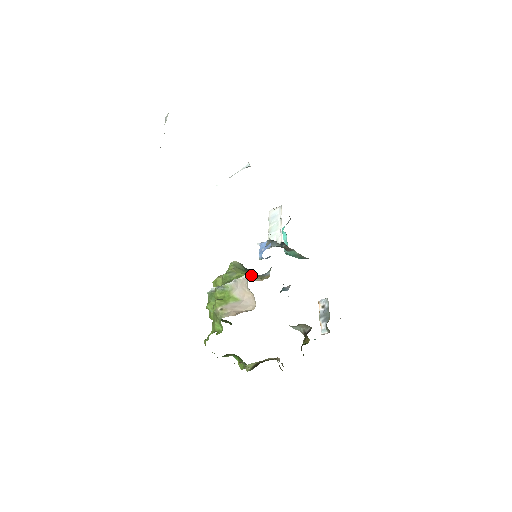
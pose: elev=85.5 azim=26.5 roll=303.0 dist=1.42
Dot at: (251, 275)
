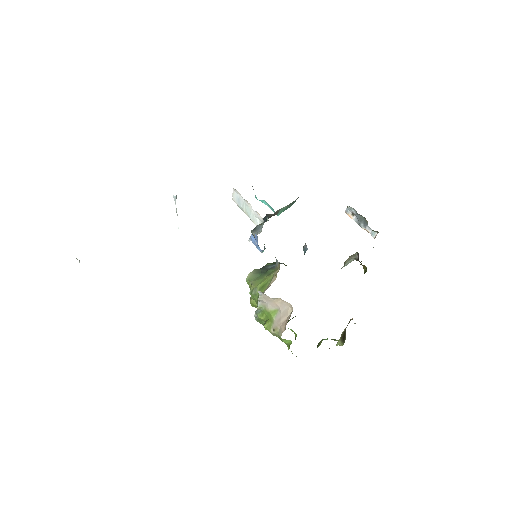
Dot at: (267, 277)
